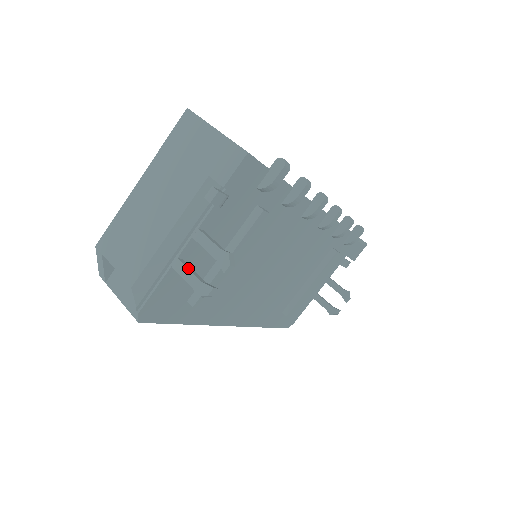
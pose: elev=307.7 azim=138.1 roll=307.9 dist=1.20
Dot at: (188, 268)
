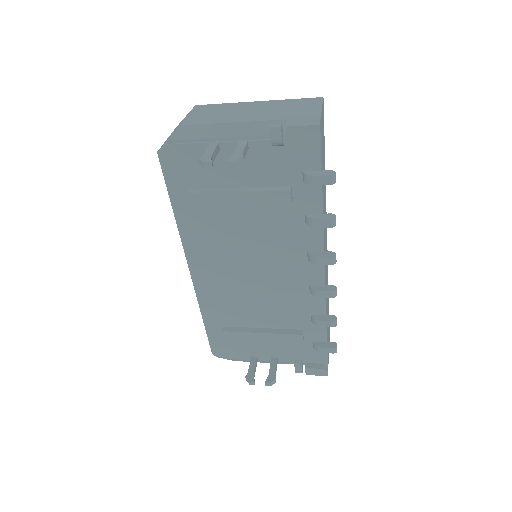
Dot at: (216, 149)
